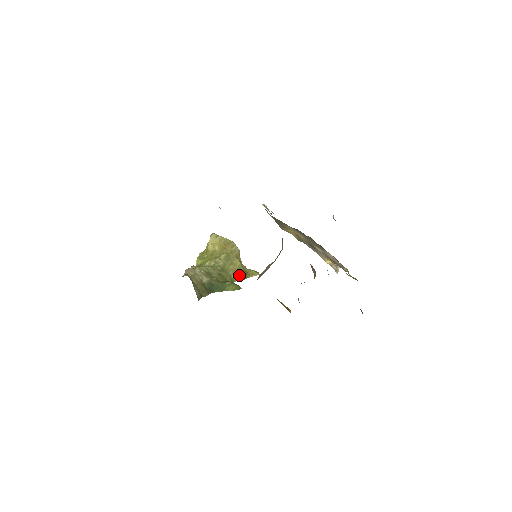
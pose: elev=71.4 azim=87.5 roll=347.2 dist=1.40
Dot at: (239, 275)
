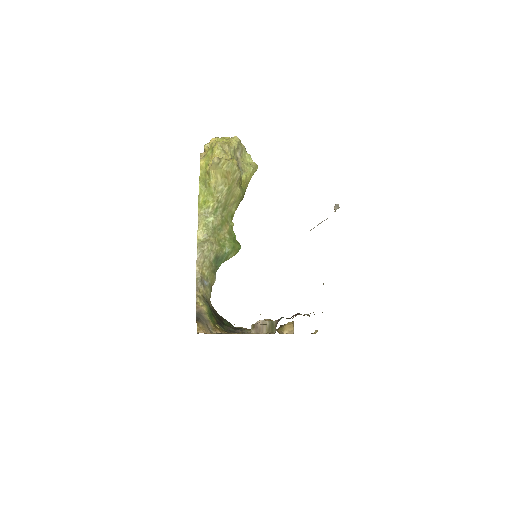
Dot at: (238, 202)
